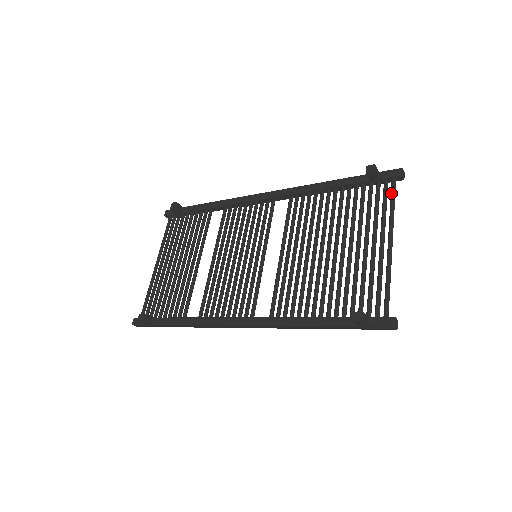
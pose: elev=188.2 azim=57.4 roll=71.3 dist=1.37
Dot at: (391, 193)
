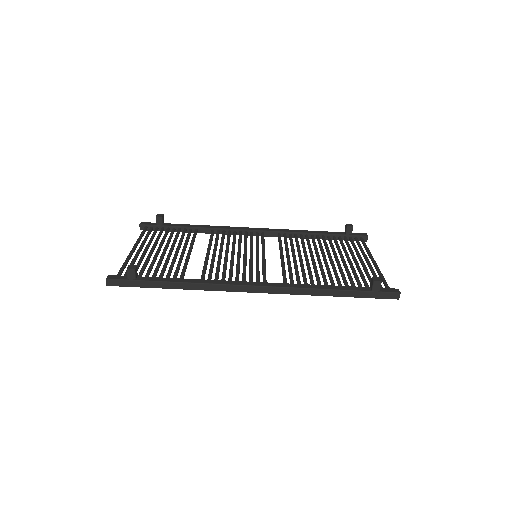
Dot at: (363, 242)
